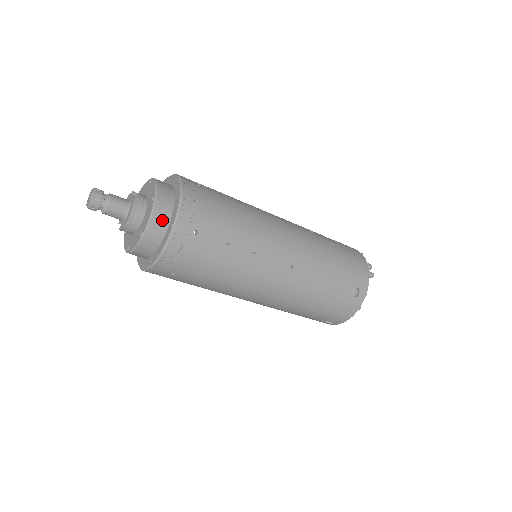
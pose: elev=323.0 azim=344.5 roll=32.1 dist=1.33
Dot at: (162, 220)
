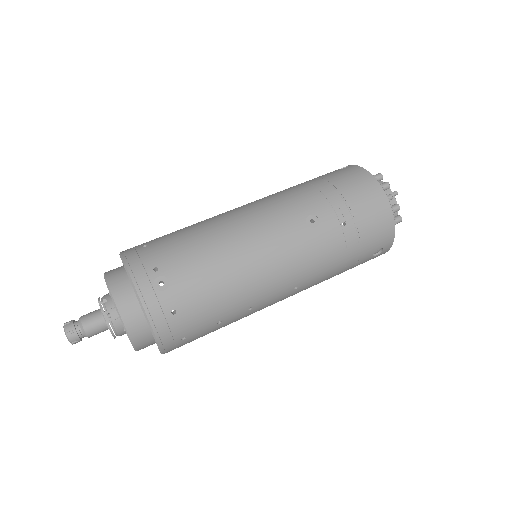
Dot at: (145, 341)
